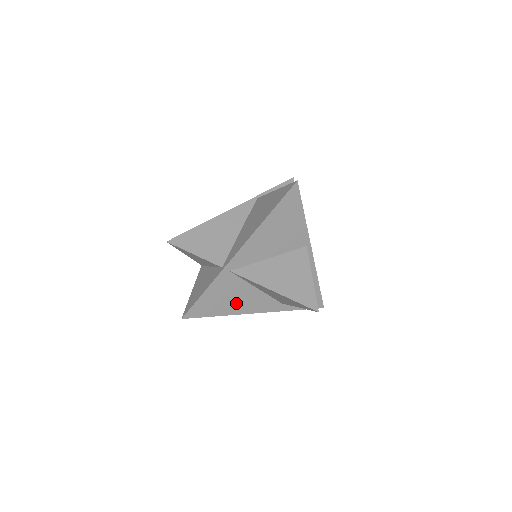
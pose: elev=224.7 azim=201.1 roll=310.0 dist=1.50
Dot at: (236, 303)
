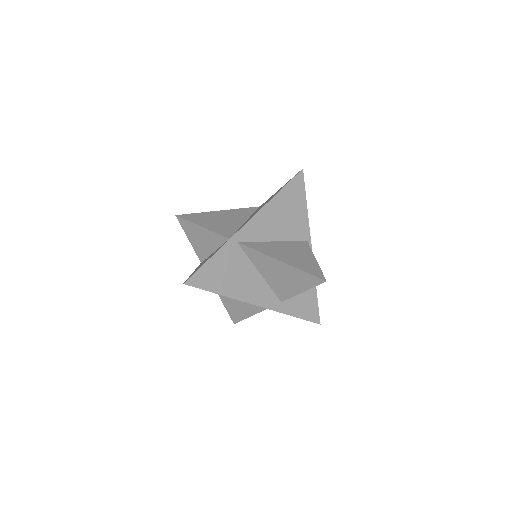
Dot at: (238, 284)
